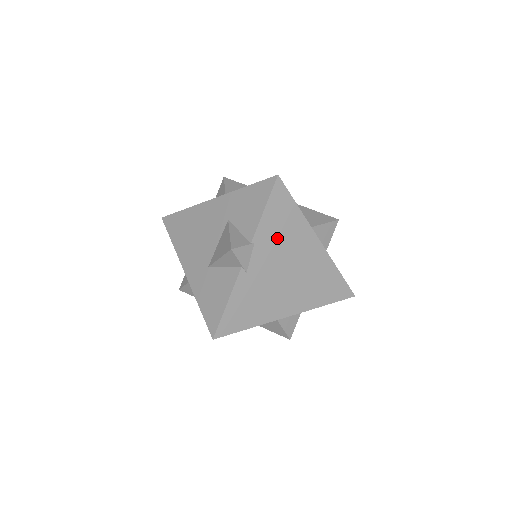
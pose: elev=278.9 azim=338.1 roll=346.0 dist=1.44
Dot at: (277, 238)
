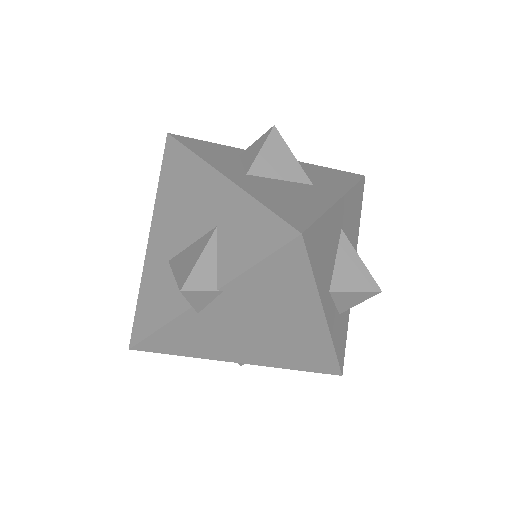
Dot at: (261, 297)
